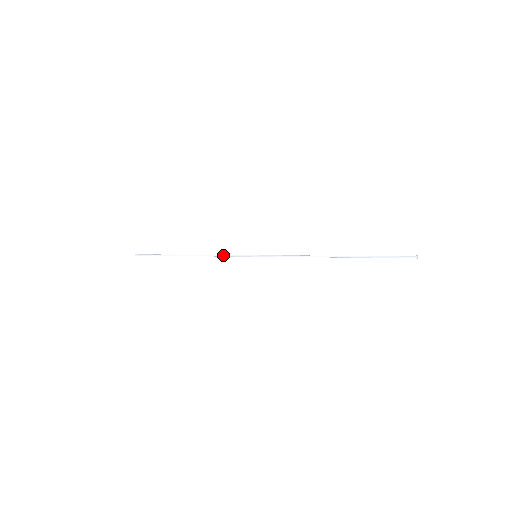
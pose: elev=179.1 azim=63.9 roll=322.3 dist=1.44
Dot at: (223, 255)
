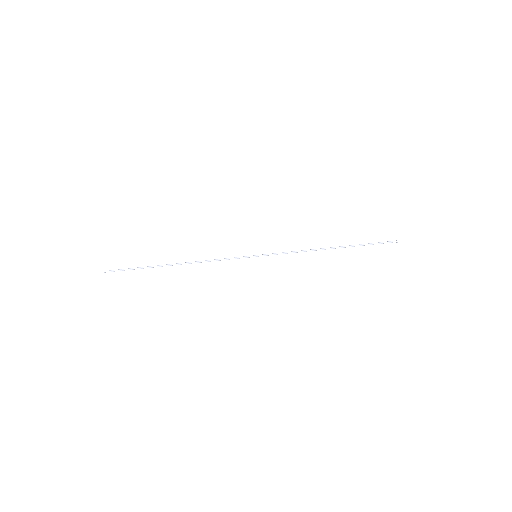
Dot at: occluded
